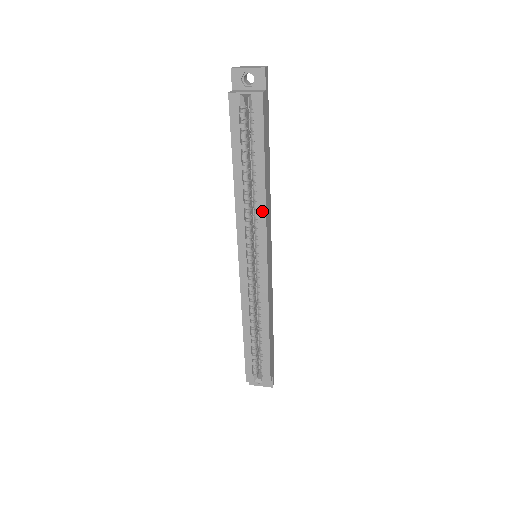
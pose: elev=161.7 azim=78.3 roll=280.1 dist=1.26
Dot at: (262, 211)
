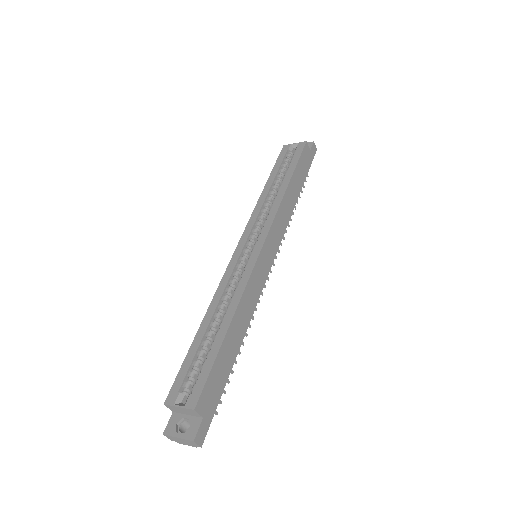
Dot at: (277, 204)
